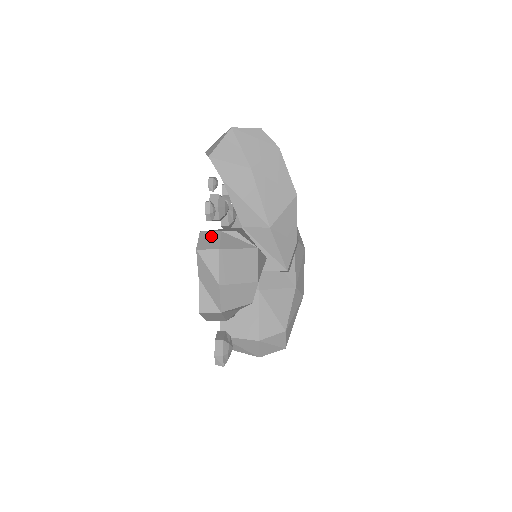
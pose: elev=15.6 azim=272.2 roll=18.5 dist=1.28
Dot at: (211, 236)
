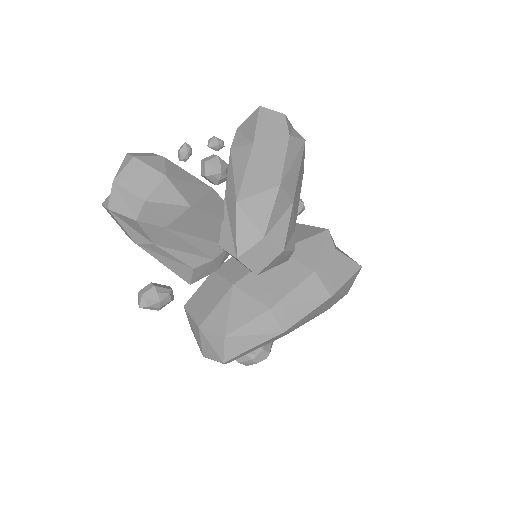
Dot at: (149, 154)
